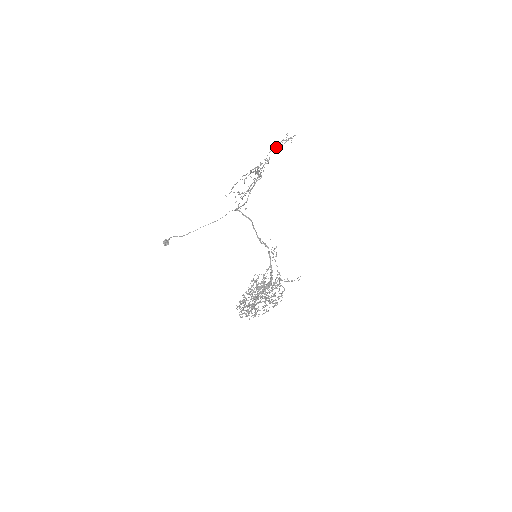
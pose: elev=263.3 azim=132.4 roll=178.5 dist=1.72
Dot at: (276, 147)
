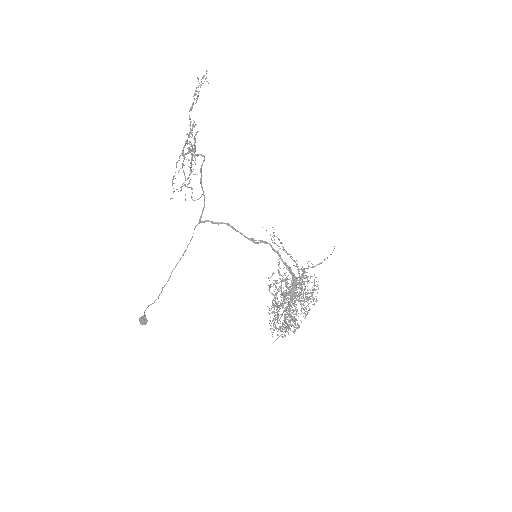
Dot at: occluded
